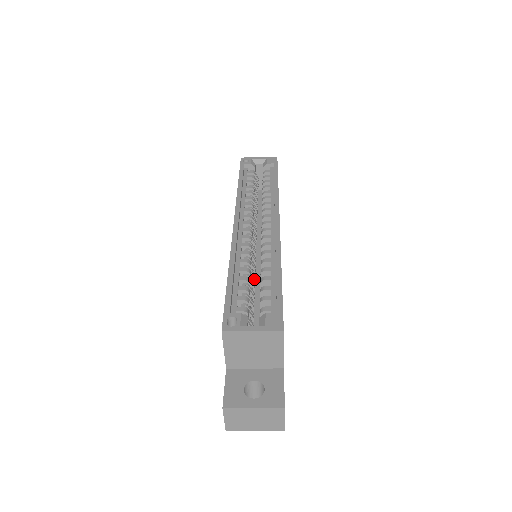
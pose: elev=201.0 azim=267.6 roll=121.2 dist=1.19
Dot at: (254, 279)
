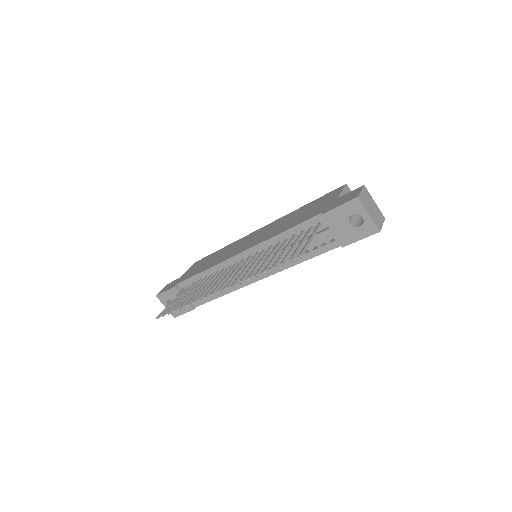
Dot at: occluded
